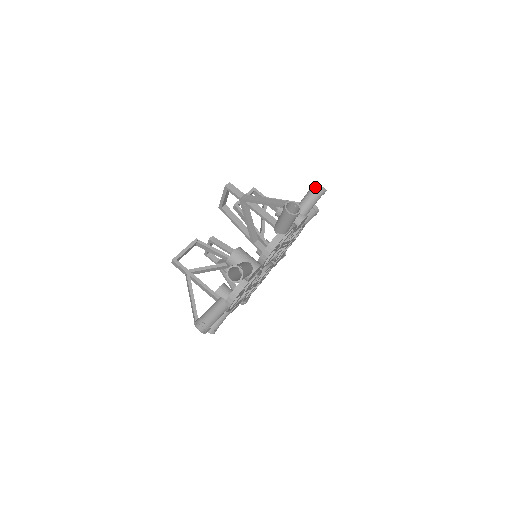
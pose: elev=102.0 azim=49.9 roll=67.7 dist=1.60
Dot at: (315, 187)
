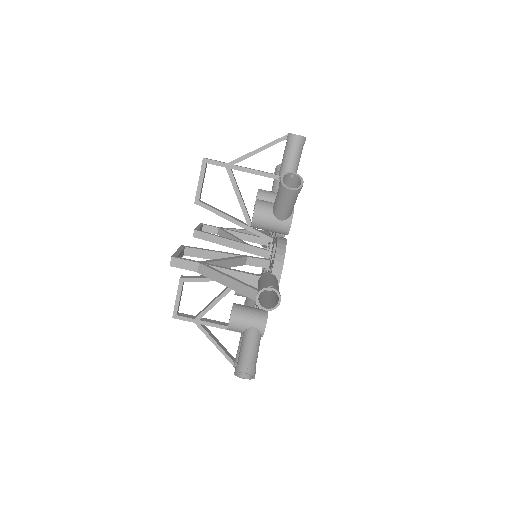
Dot at: (284, 192)
